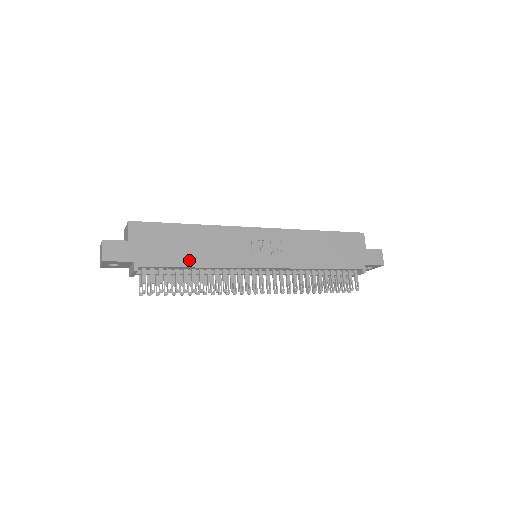
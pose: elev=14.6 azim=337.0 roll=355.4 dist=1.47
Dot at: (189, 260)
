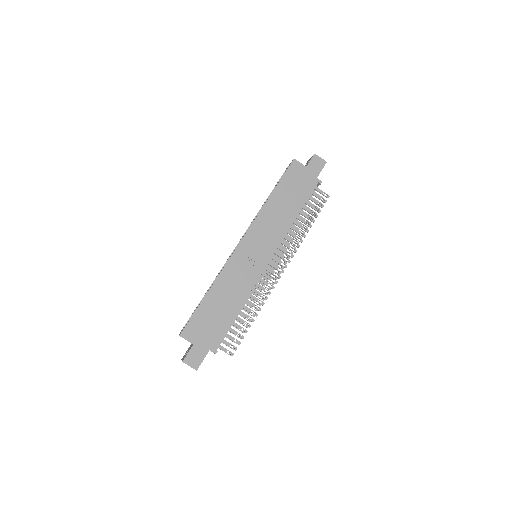
Dot at: (231, 311)
